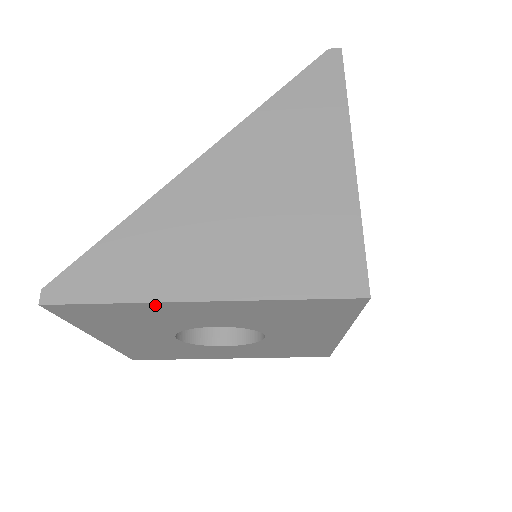
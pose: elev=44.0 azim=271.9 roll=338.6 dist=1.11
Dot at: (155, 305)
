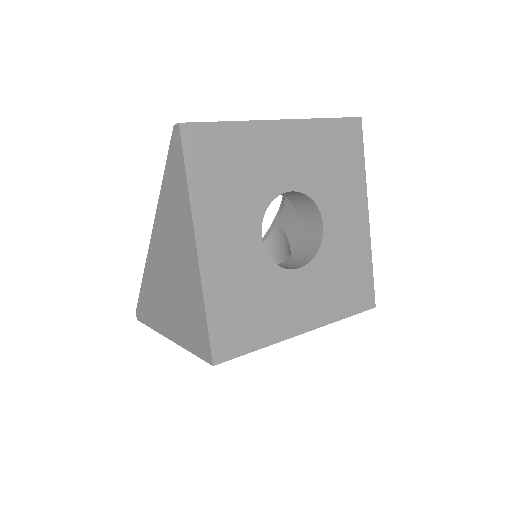
Dot at: occluded
